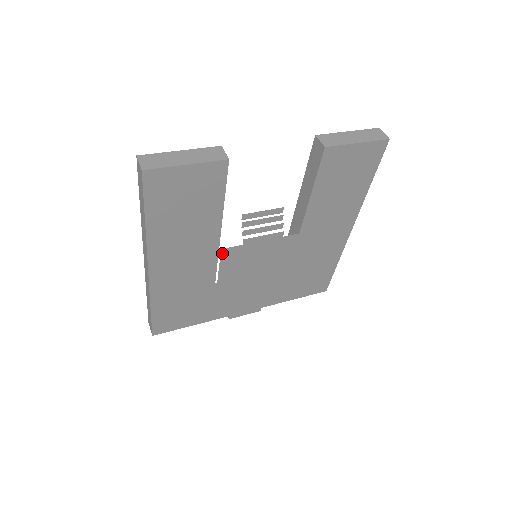
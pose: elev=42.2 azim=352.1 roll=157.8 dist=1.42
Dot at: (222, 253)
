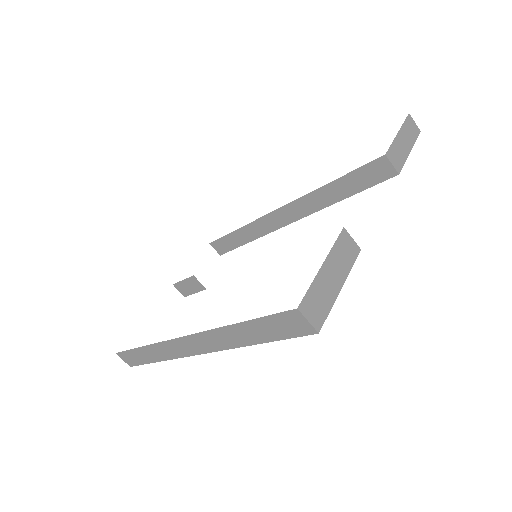
Dot at: occluded
